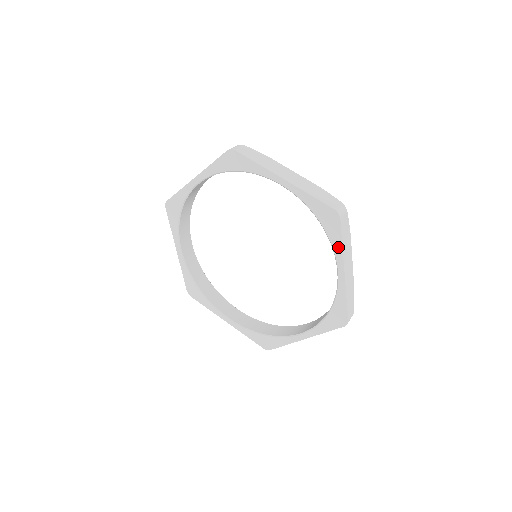
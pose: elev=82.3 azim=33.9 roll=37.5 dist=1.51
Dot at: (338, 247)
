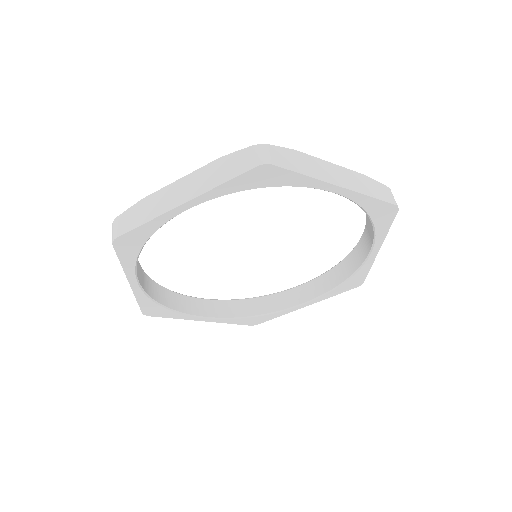
Dot at: (382, 234)
